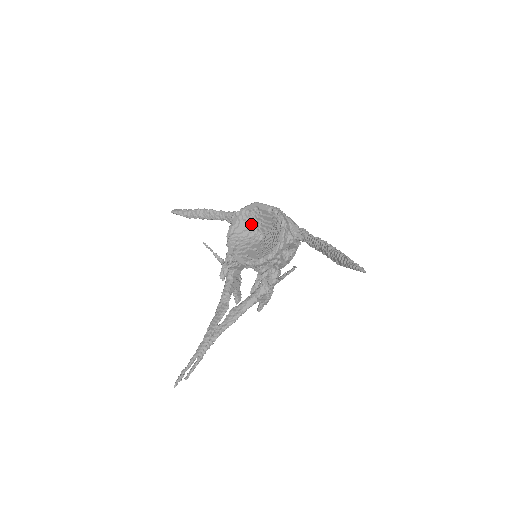
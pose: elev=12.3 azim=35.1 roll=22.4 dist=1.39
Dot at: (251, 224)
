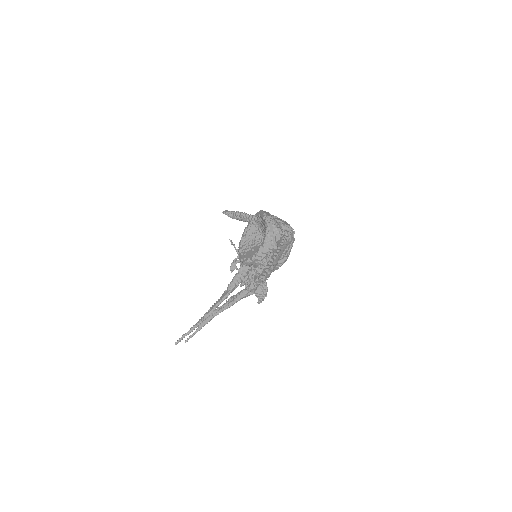
Dot at: (258, 228)
